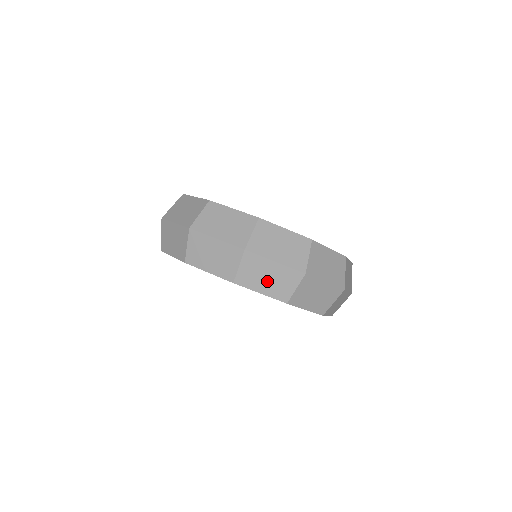
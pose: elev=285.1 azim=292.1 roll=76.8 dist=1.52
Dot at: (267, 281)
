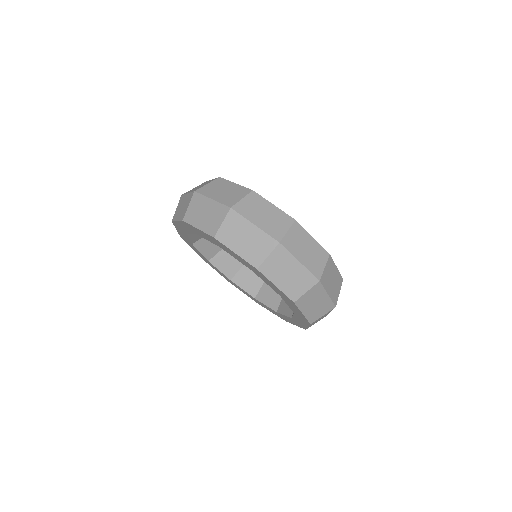
Dot at: (313, 306)
